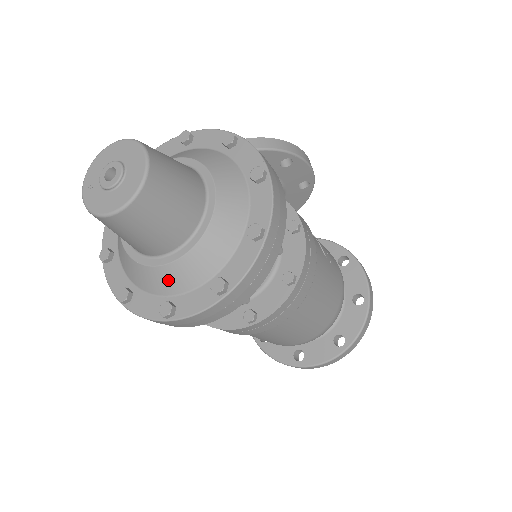
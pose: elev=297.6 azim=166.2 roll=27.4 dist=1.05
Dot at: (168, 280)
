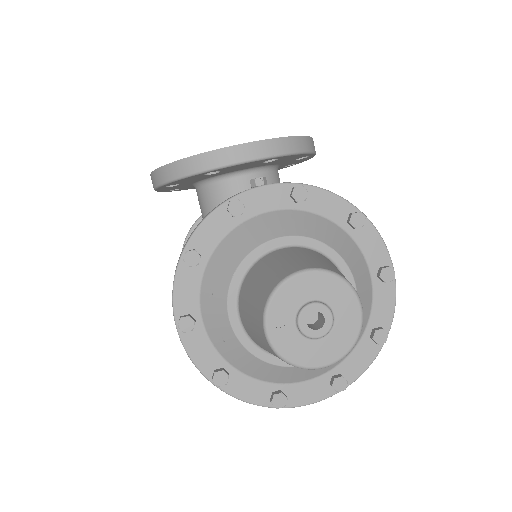
Dot at: (288, 375)
